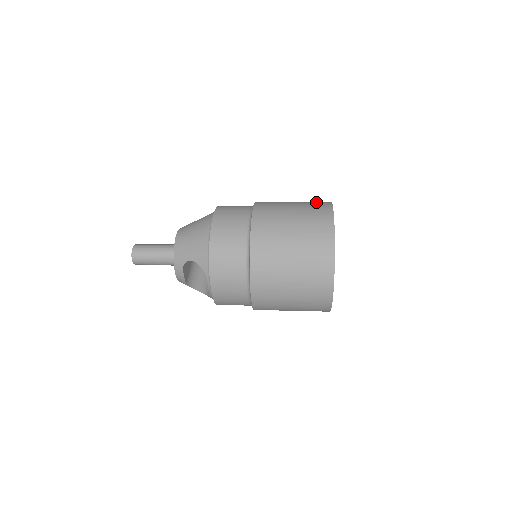
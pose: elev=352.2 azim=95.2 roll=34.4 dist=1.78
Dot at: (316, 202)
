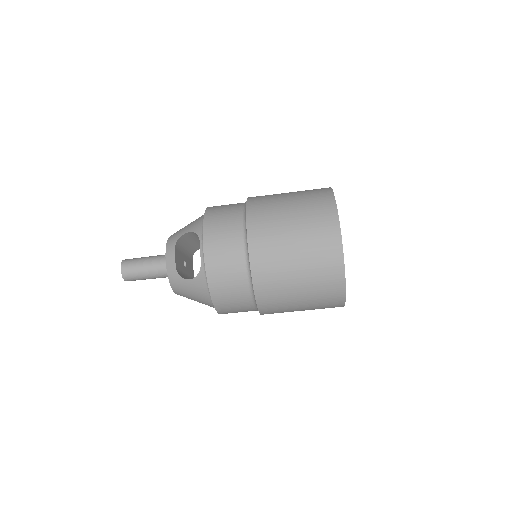
Dot at: occluded
